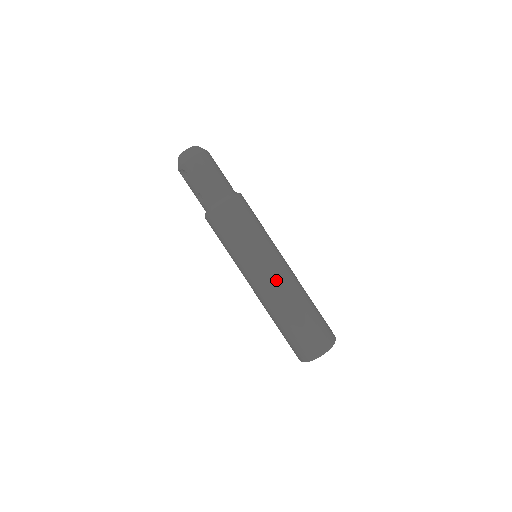
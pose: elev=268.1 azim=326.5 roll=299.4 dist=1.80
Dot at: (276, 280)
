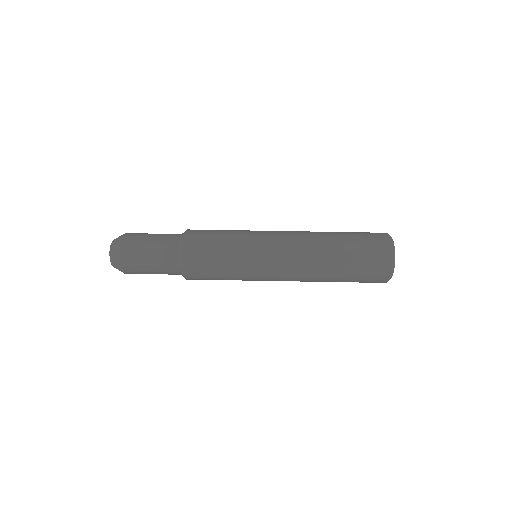
Dot at: (291, 271)
